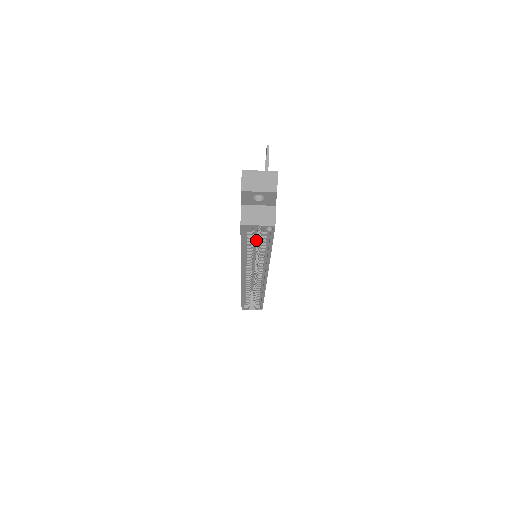
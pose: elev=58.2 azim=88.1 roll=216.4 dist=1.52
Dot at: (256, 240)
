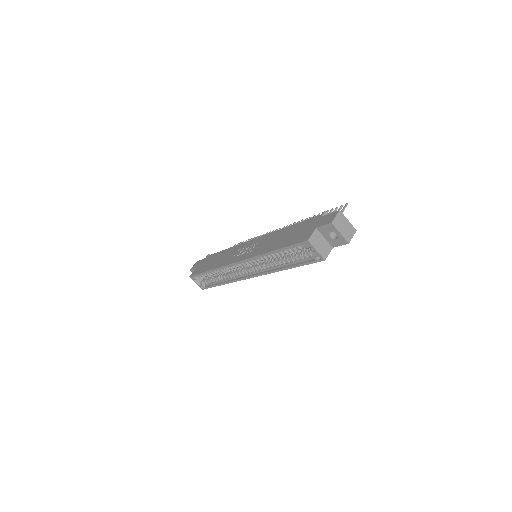
Dot at: occluded
